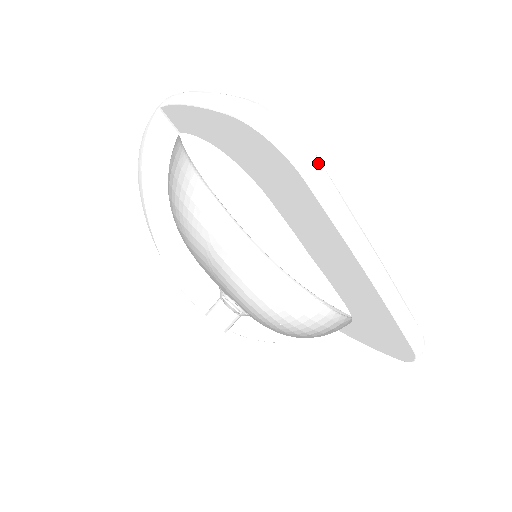
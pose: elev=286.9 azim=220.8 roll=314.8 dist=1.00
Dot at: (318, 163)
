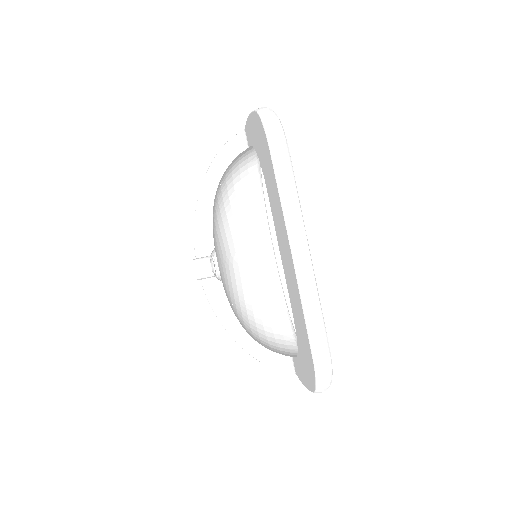
Dot at: (285, 148)
